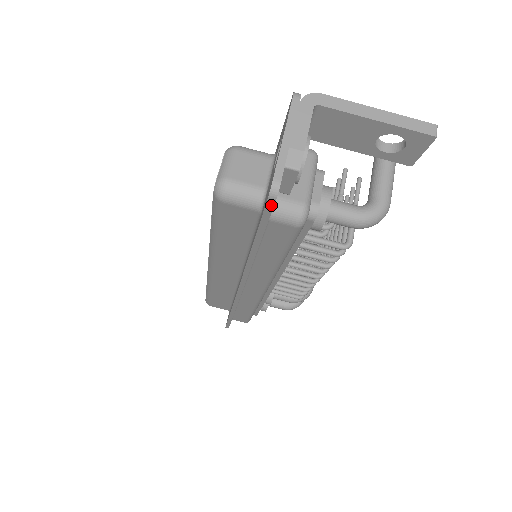
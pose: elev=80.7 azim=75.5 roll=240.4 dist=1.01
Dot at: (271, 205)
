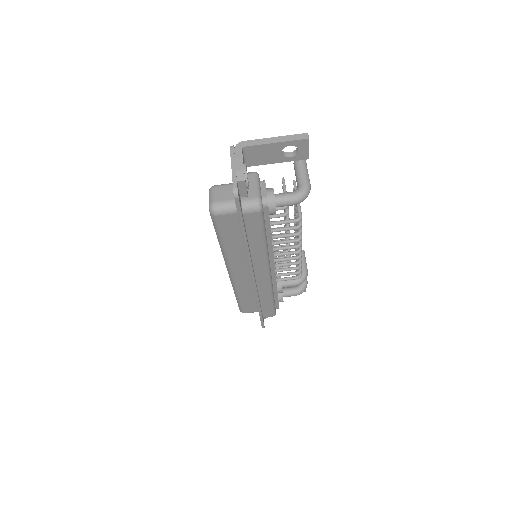
Dot at: (238, 202)
